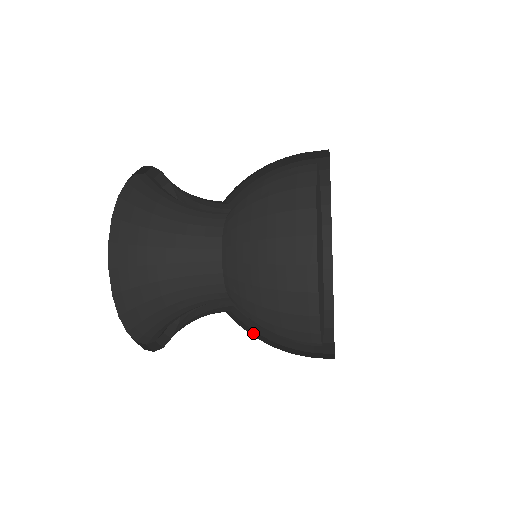
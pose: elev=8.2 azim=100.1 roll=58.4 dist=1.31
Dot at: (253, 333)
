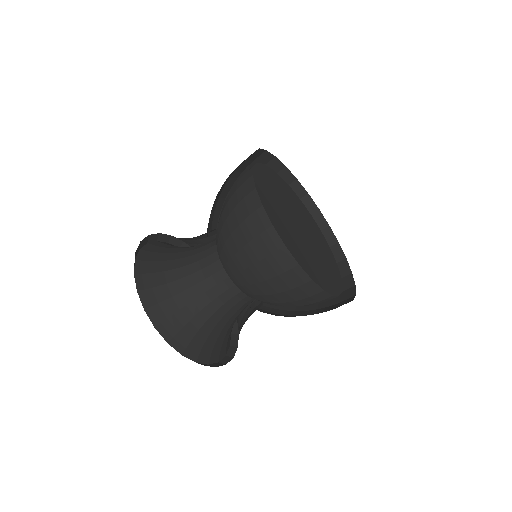
Dot at: occluded
